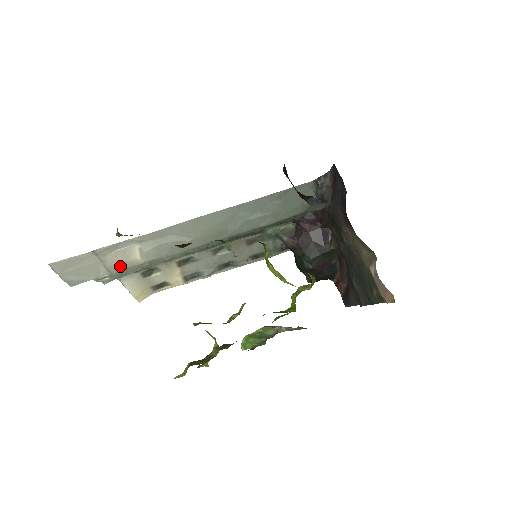
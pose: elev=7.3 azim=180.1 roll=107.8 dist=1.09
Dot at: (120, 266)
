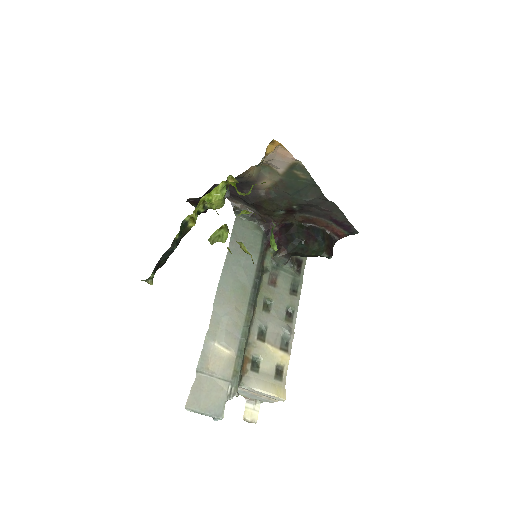
Dot at: (227, 370)
